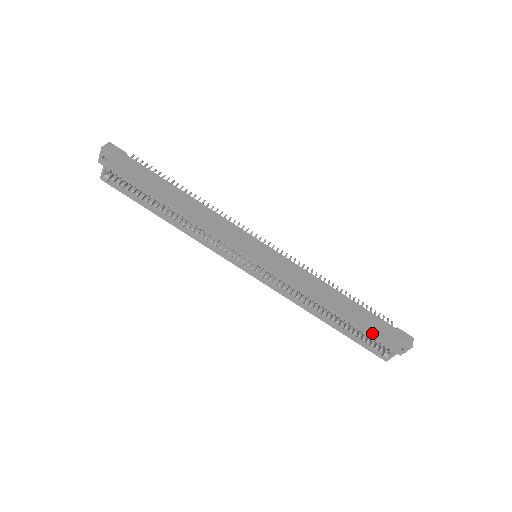
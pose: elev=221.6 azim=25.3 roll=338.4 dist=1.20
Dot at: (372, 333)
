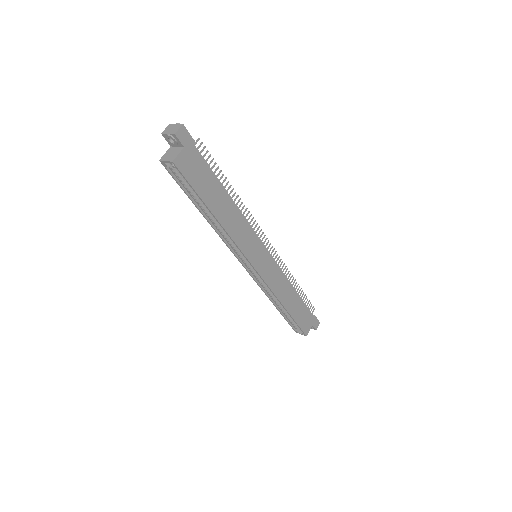
Dot at: (299, 323)
